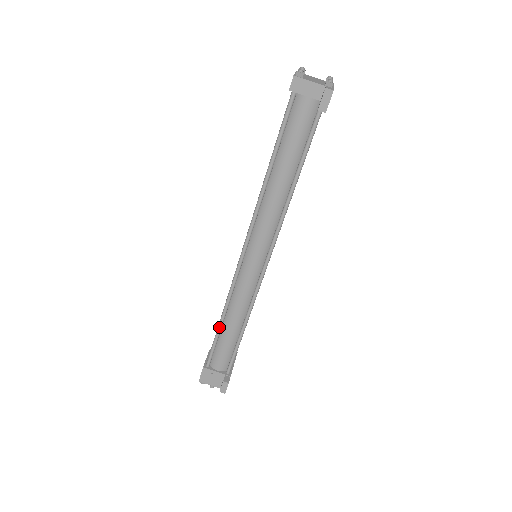
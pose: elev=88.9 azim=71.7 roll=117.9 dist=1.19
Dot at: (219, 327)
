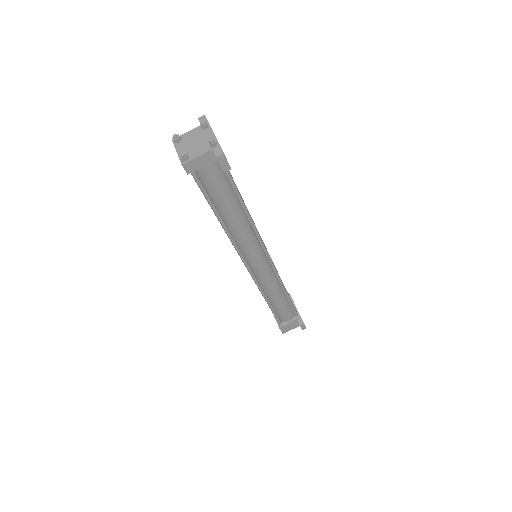
Dot at: (270, 306)
